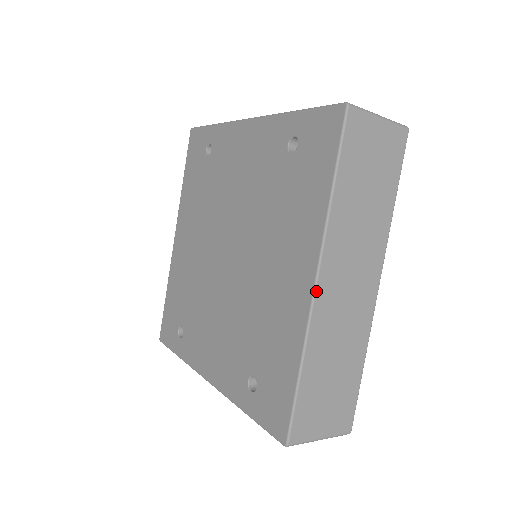
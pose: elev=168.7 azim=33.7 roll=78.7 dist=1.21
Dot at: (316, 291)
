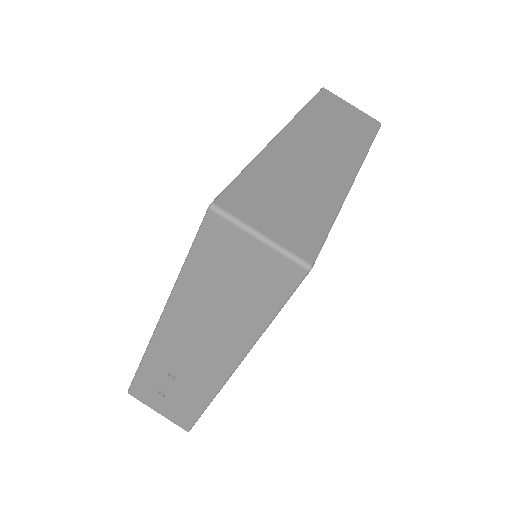
Dot at: (280, 134)
